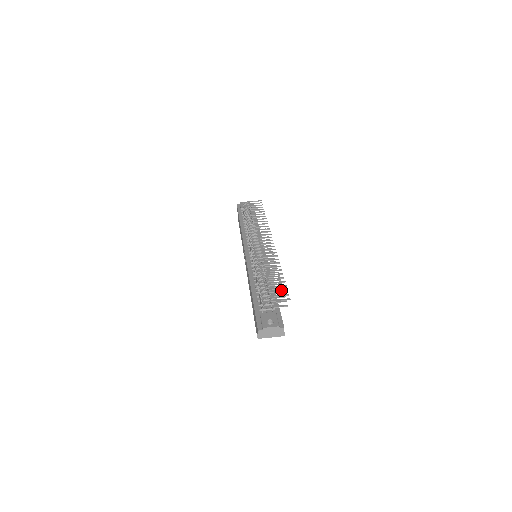
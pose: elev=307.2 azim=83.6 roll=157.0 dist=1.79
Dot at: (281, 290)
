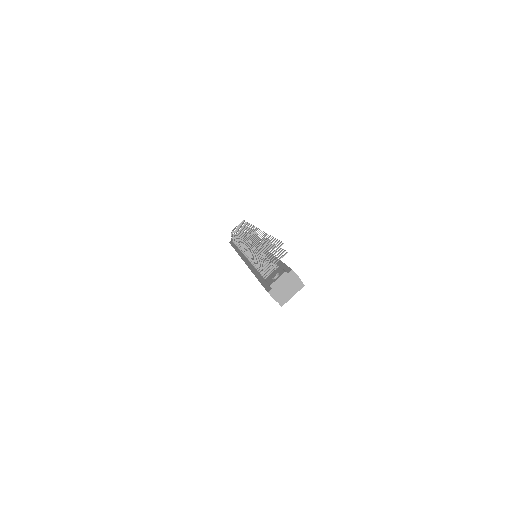
Dot at: (273, 246)
